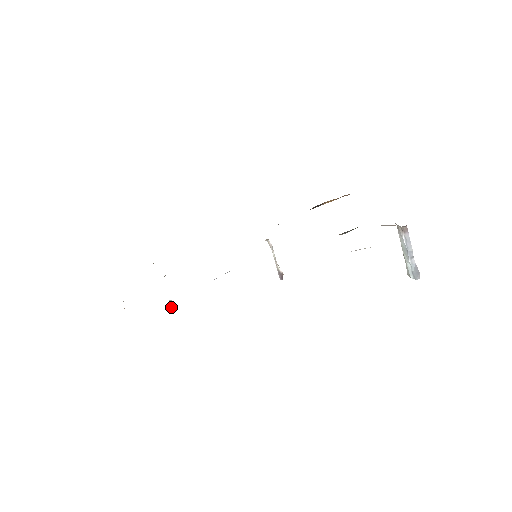
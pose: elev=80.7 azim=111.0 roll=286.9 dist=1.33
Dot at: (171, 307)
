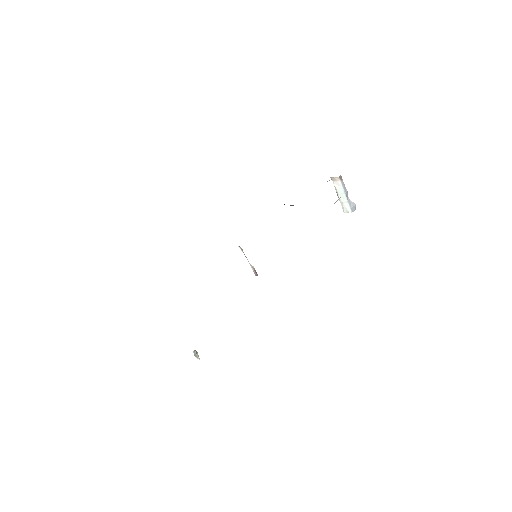
Dot at: (196, 357)
